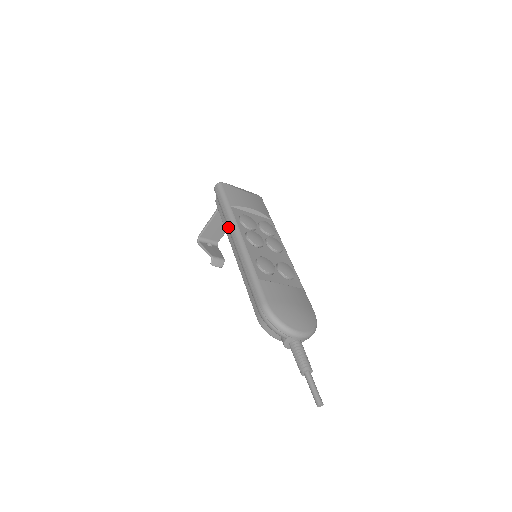
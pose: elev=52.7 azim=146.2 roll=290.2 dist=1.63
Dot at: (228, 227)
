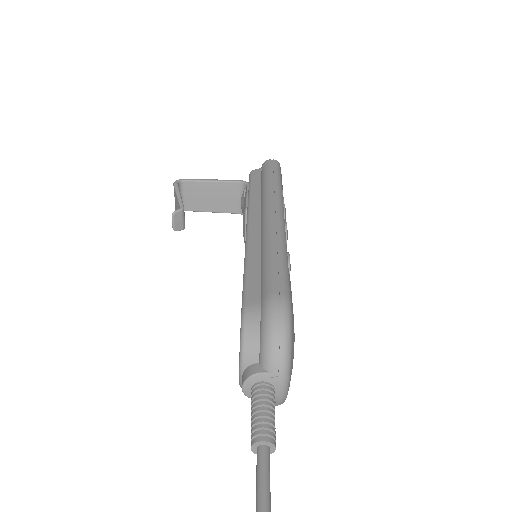
Dot at: (268, 196)
